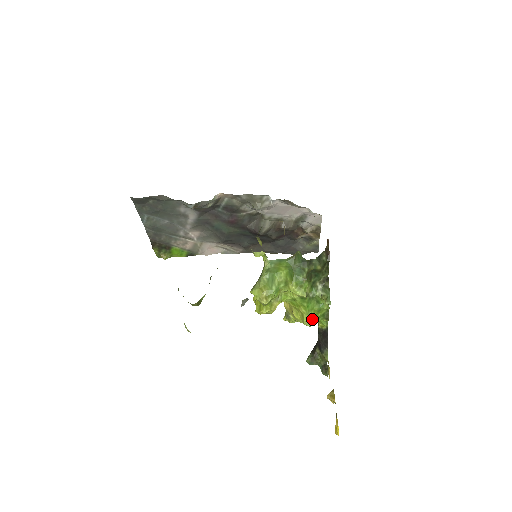
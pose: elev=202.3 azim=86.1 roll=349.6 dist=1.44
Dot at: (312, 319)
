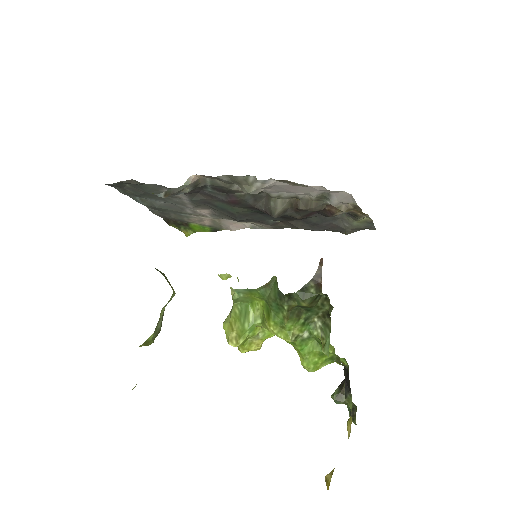
Dot at: (312, 365)
